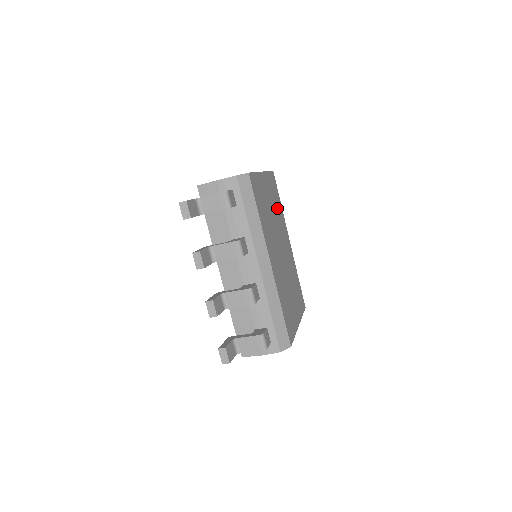
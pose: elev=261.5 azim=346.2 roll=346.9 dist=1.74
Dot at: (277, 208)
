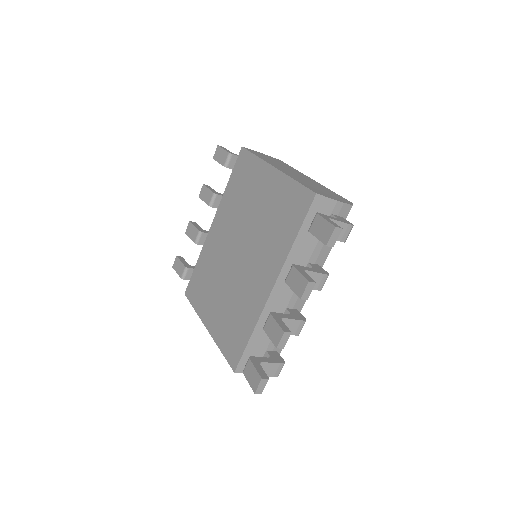
Dot at: occluded
